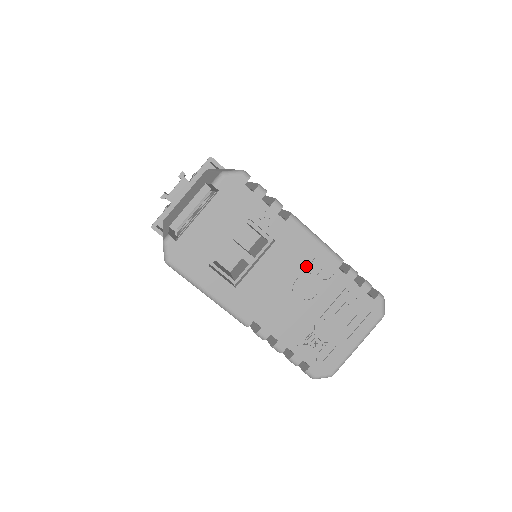
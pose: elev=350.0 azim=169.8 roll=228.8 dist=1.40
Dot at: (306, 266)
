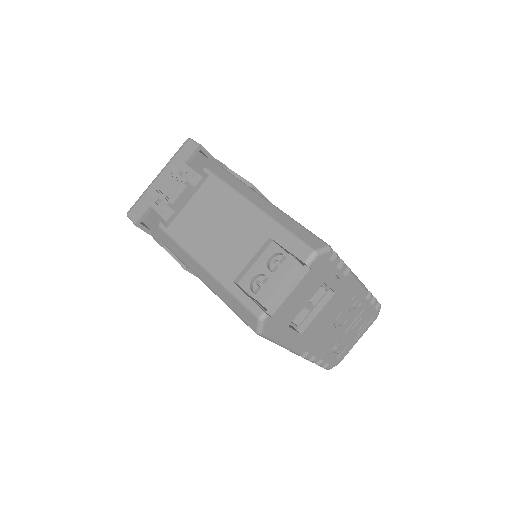
Dot at: (348, 303)
